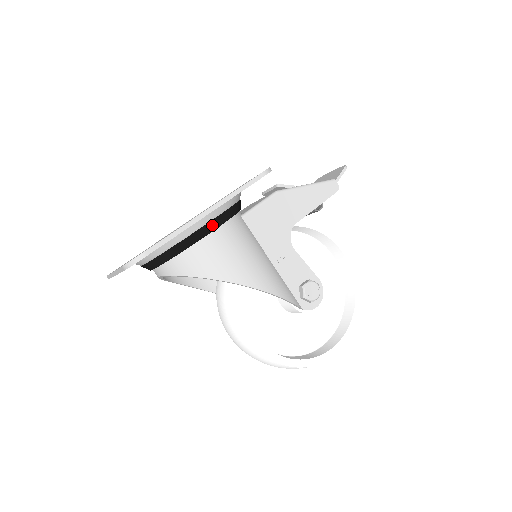
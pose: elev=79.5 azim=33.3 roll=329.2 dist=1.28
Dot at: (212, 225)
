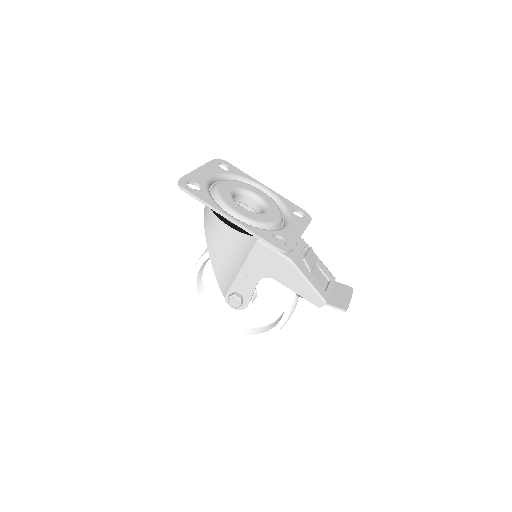
Dot at: (229, 223)
